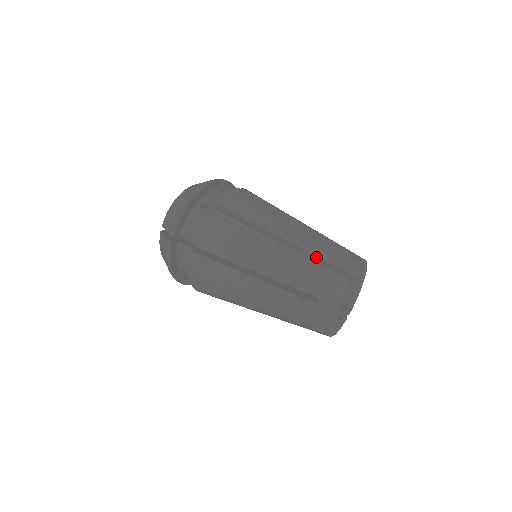
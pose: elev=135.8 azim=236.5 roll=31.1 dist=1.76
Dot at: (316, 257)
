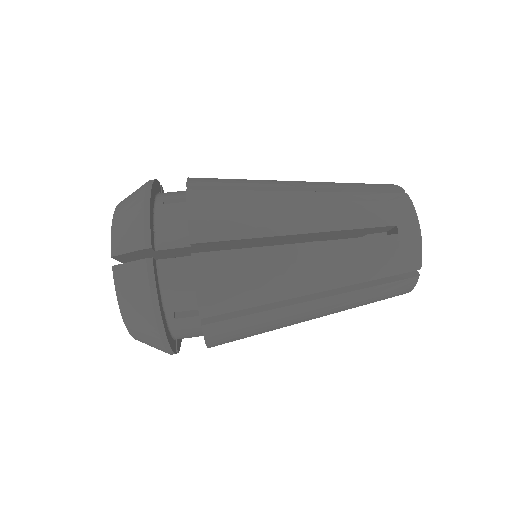
Dot at: (370, 279)
